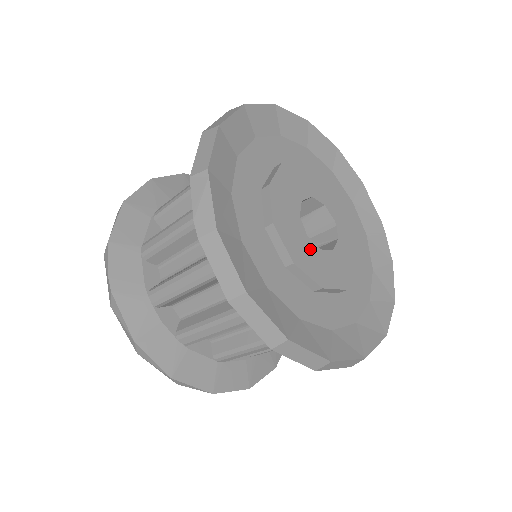
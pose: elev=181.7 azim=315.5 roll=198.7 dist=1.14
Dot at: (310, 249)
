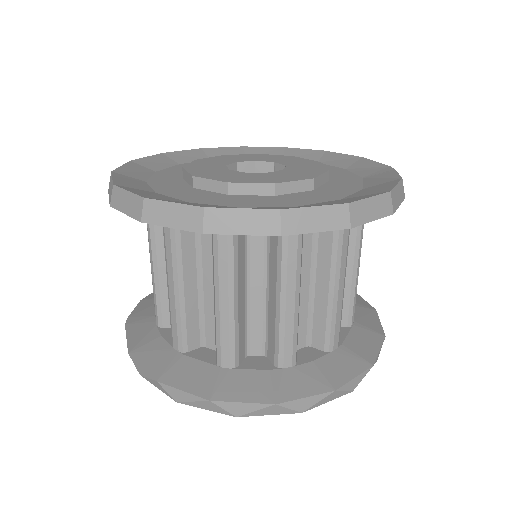
Dot at: (227, 173)
